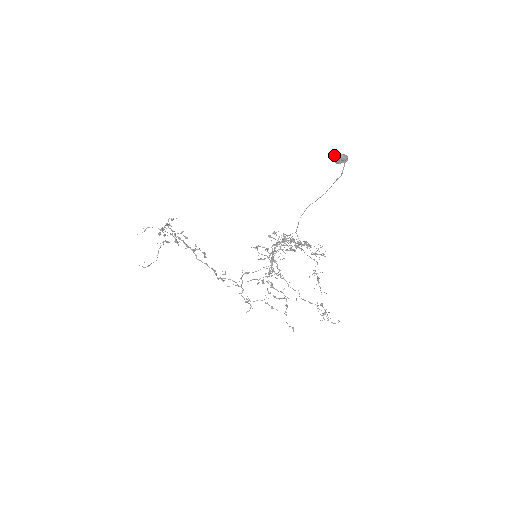
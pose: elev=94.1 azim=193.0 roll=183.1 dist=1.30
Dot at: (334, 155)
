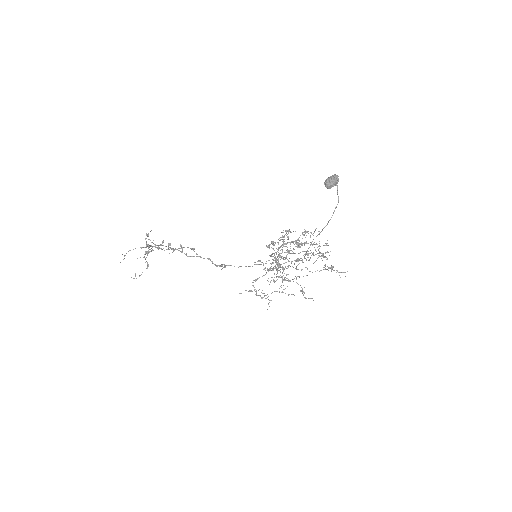
Dot at: (324, 182)
